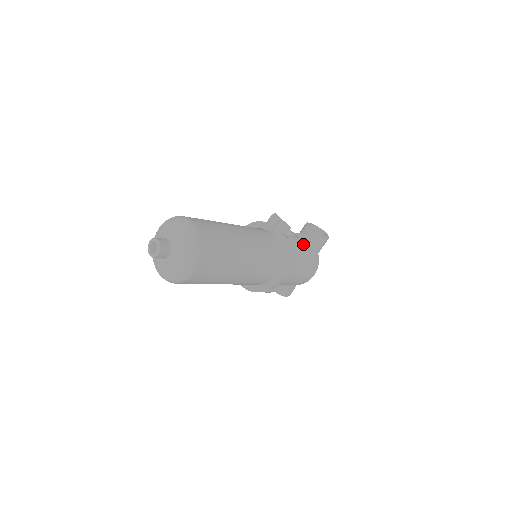
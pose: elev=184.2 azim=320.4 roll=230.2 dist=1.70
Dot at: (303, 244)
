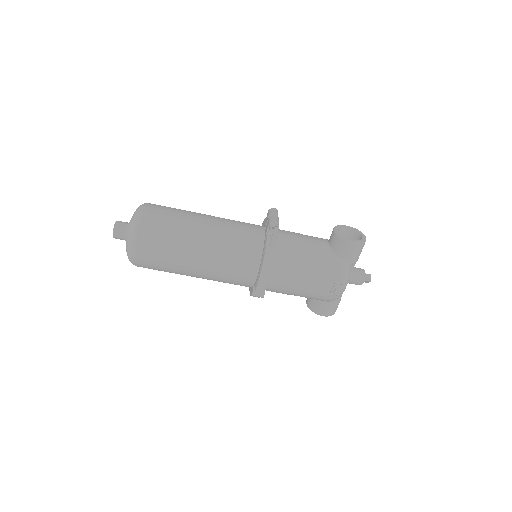
Dot at: (319, 248)
